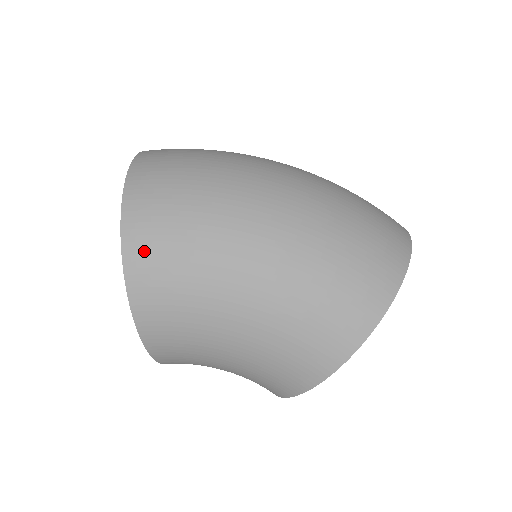
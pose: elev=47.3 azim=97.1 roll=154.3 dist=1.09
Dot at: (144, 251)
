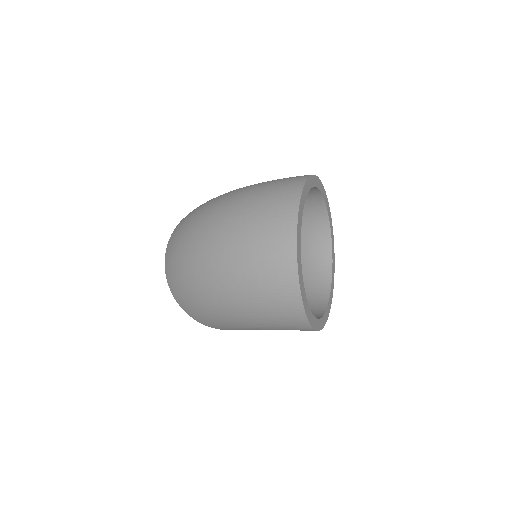
Dot at: (207, 324)
